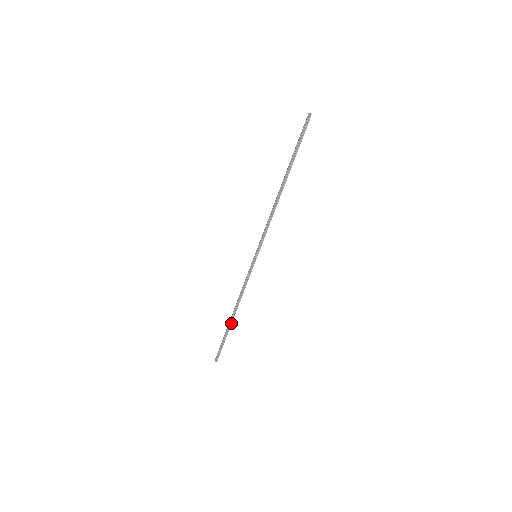
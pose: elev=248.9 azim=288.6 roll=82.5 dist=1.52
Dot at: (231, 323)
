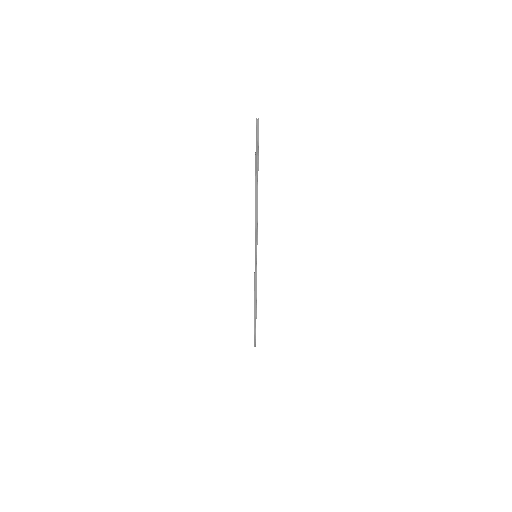
Dot at: (256, 314)
